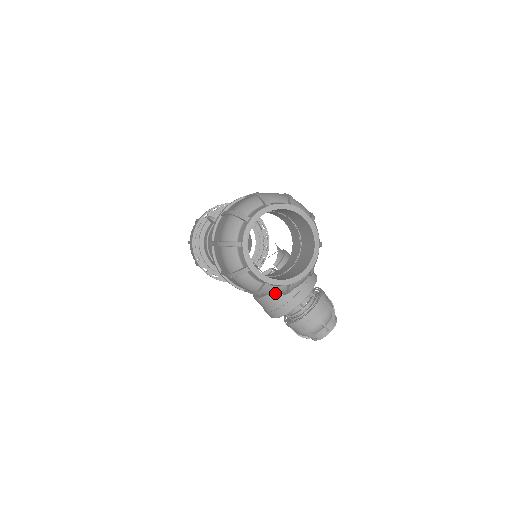
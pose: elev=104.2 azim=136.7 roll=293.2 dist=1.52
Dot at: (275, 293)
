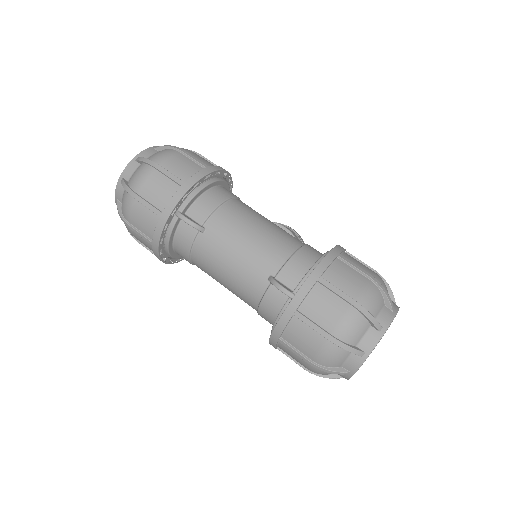
Dot at: occluded
